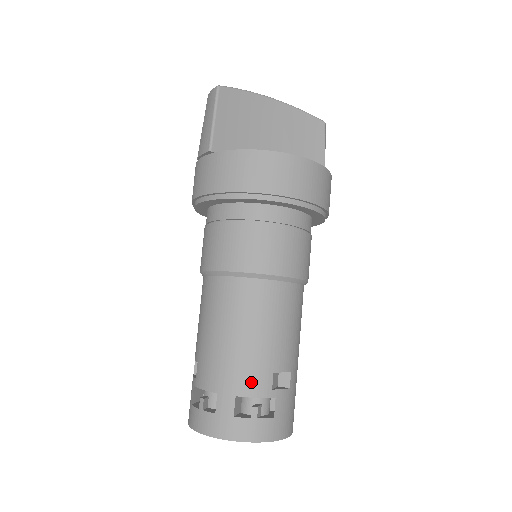
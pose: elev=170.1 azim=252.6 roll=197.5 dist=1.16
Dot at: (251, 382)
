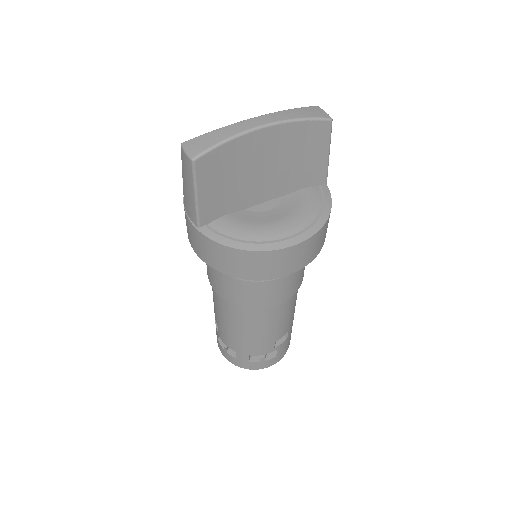
Dot at: (259, 350)
